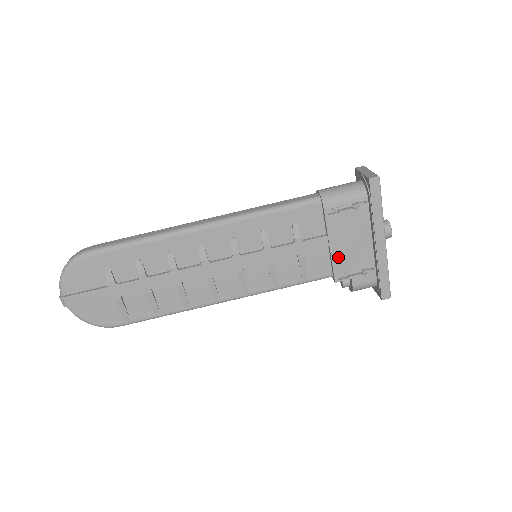
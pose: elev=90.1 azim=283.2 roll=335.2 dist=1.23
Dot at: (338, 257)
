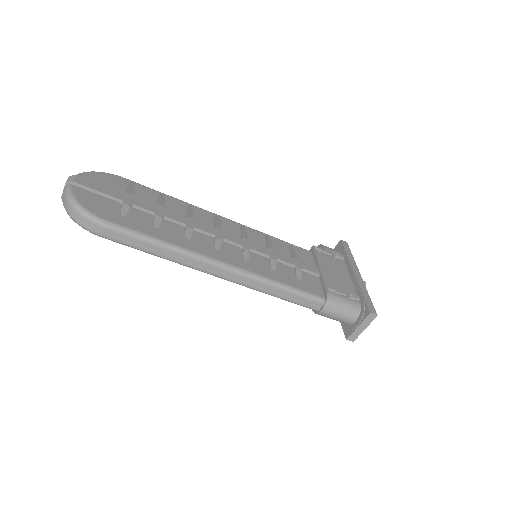
Dot at: occluded
